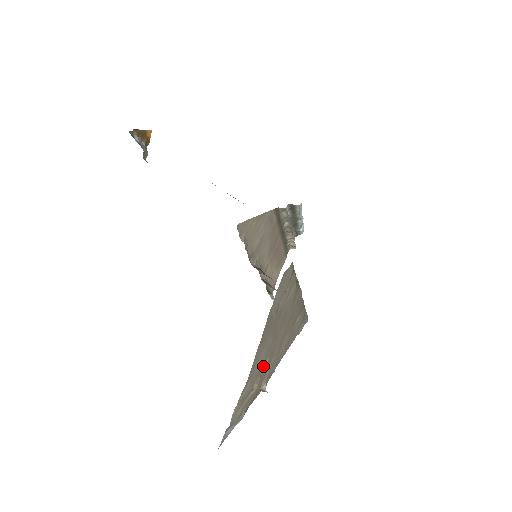
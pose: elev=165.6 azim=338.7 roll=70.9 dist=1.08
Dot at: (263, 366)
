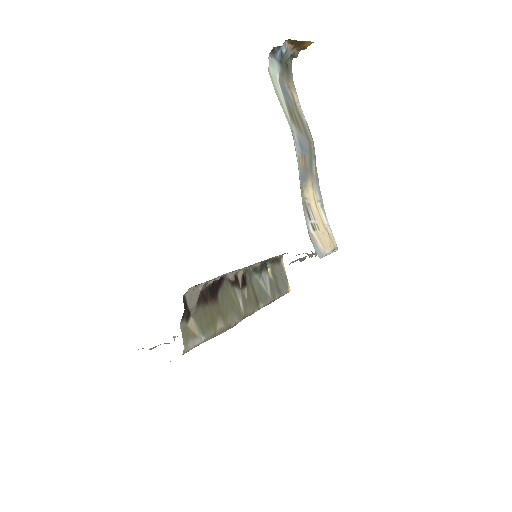
Dot at: (164, 343)
